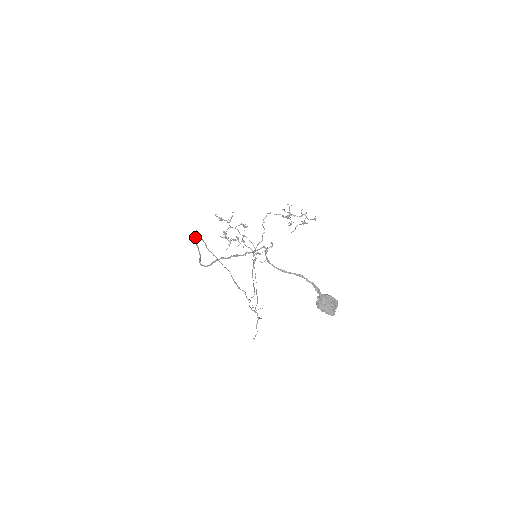
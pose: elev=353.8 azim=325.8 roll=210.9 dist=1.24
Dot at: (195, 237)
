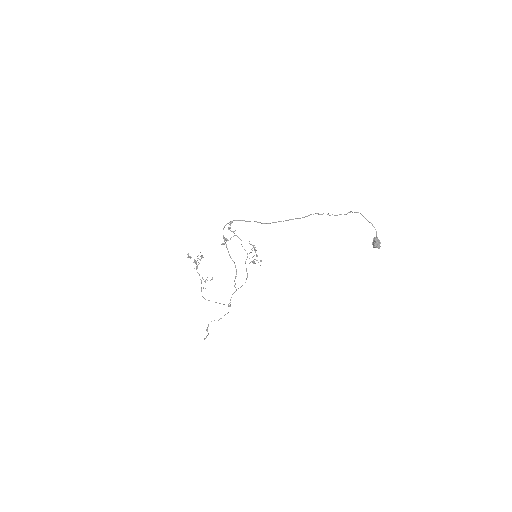
Dot at: (243, 220)
